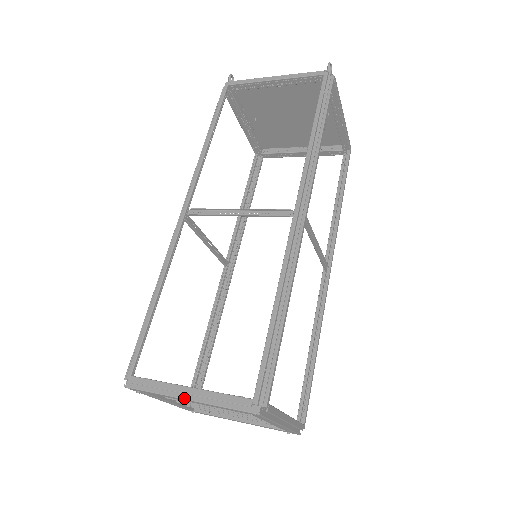
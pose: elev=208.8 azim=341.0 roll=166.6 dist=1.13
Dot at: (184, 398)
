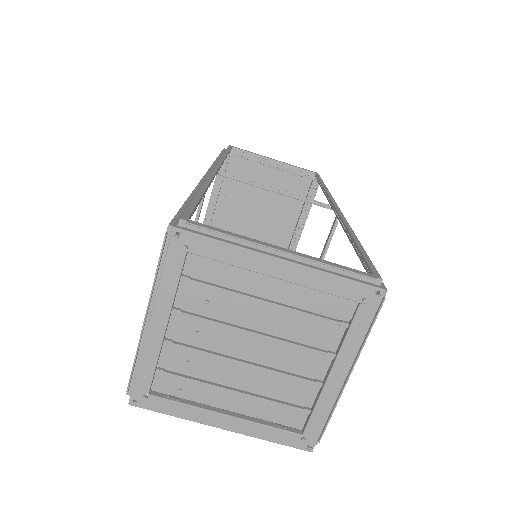
Dot at: (278, 257)
